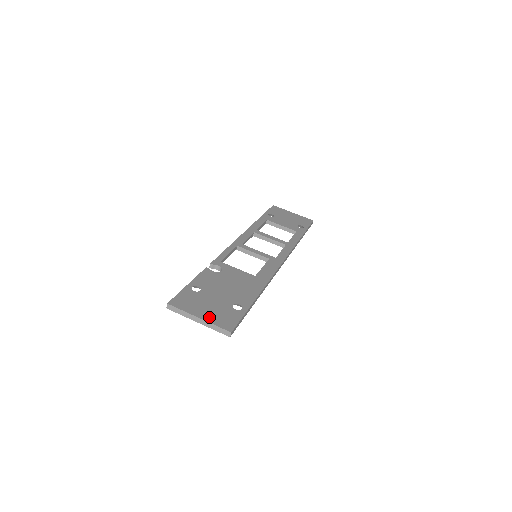
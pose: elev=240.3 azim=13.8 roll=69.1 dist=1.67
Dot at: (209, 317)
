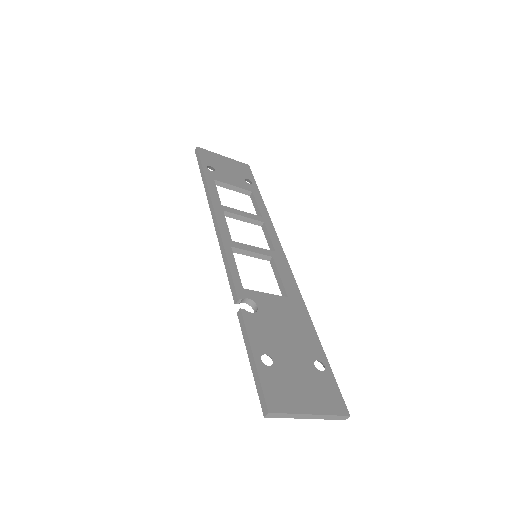
Dot at: (317, 405)
